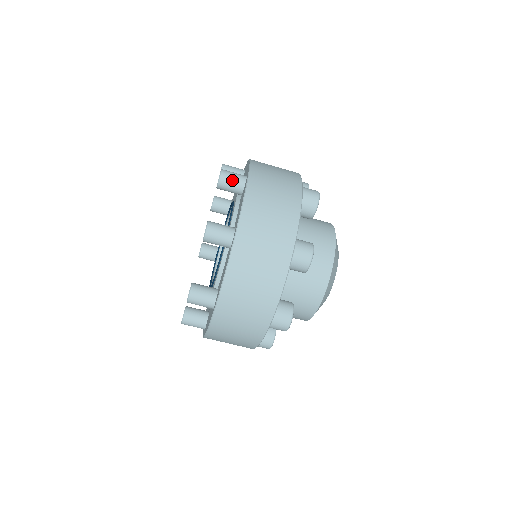
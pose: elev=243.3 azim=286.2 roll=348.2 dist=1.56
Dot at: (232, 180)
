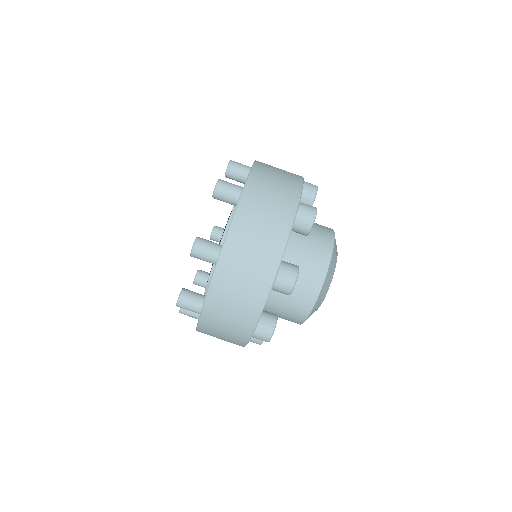
Dot at: (240, 166)
